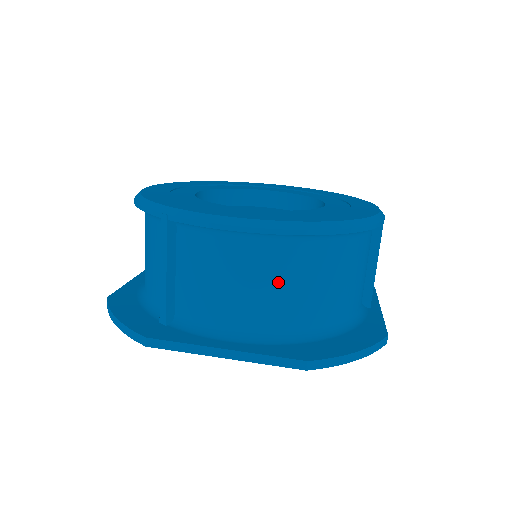
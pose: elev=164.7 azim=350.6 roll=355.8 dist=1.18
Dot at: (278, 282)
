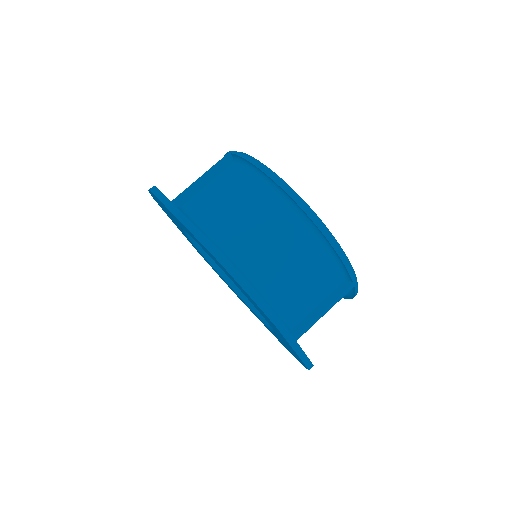
Dot at: (250, 215)
